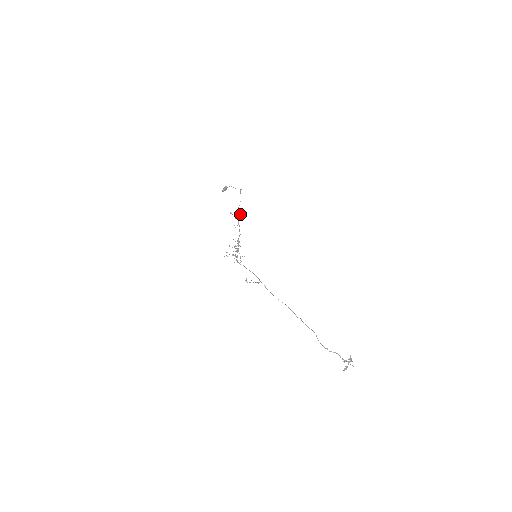
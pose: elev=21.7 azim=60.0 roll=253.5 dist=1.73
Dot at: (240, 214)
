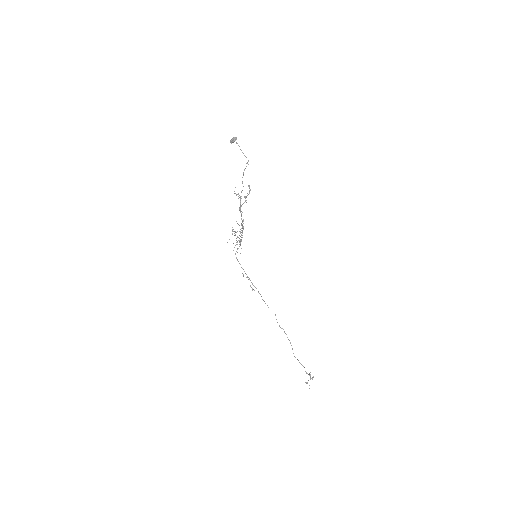
Dot at: occluded
